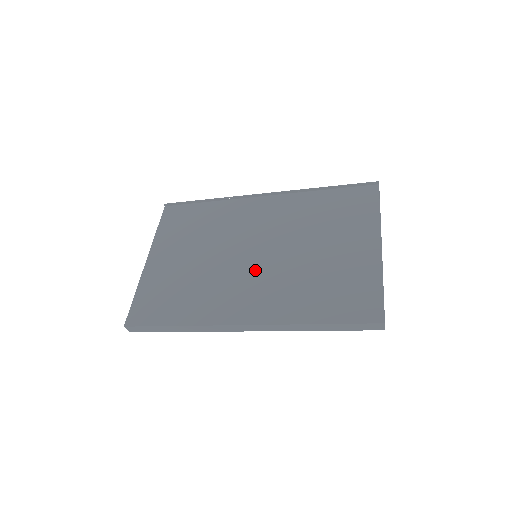
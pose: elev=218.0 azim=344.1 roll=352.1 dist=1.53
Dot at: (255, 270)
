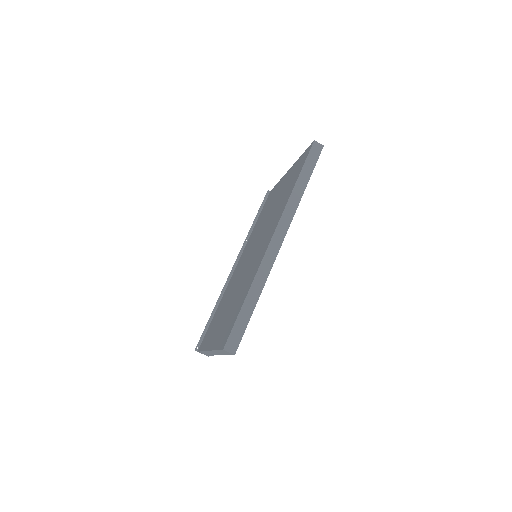
Dot at: (257, 246)
